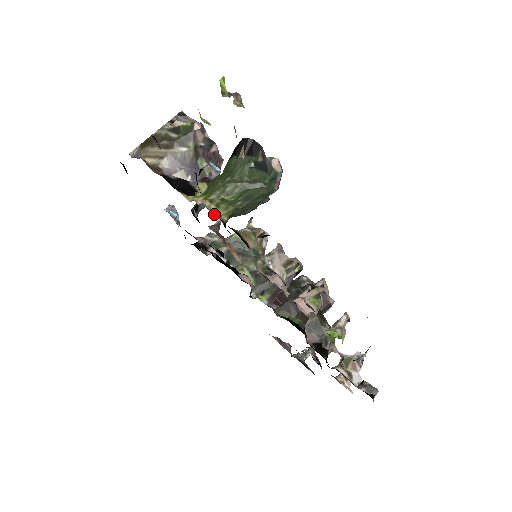
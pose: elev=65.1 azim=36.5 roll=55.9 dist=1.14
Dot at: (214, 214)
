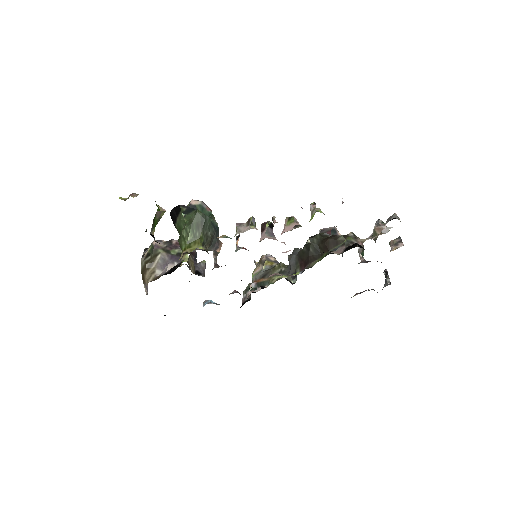
Dot at: occluded
